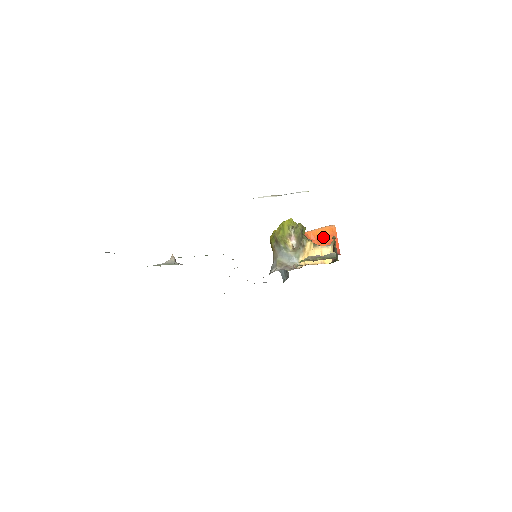
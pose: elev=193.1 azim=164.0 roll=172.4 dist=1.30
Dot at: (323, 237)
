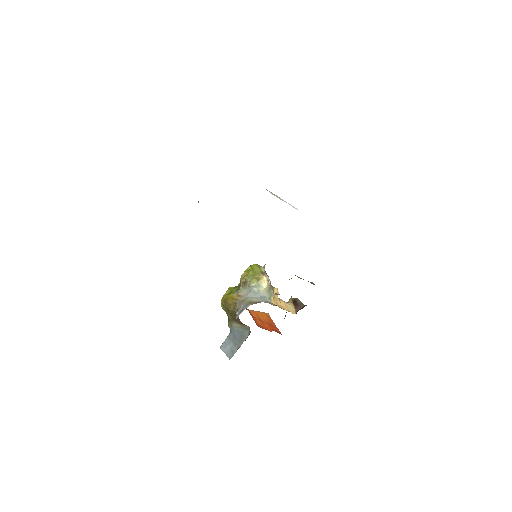
Dot at: (263, 318)
